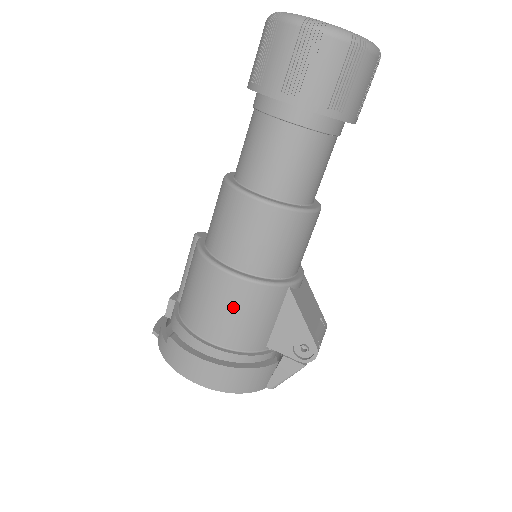
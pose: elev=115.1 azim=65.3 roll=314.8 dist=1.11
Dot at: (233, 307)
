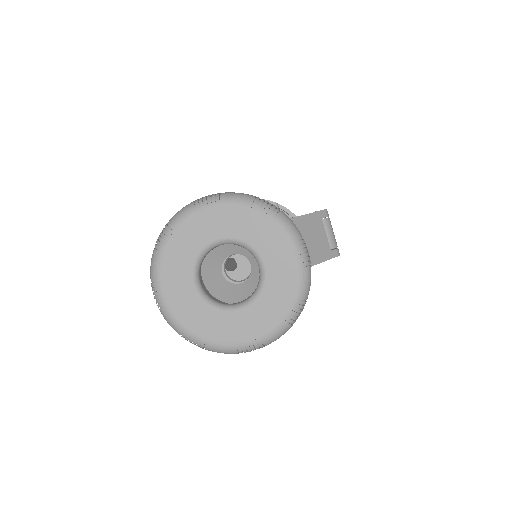
Dot at: occluded
